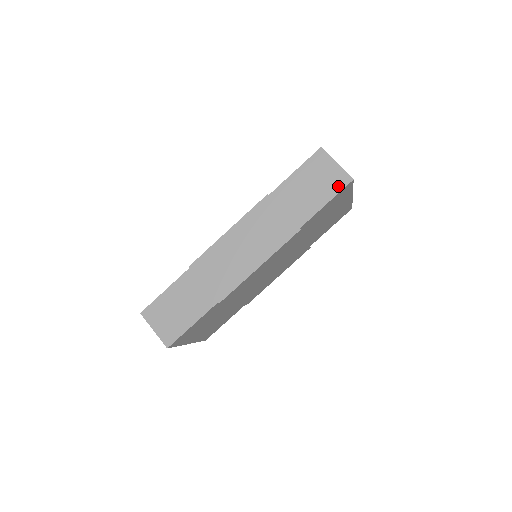
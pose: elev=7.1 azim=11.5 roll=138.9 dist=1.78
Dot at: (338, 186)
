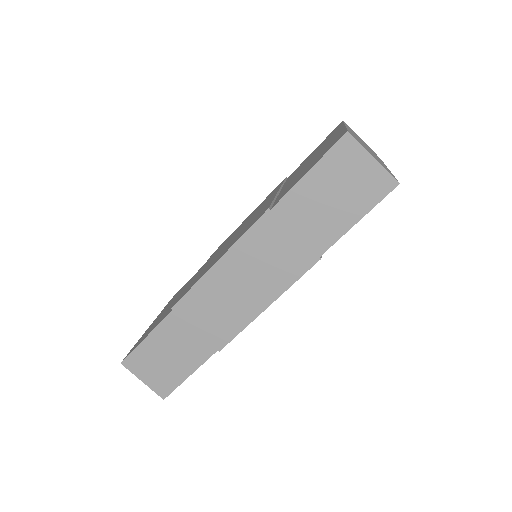
Dot at: (376, 194)
